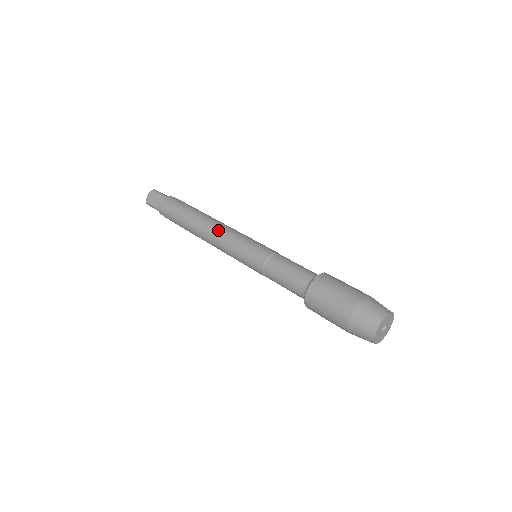
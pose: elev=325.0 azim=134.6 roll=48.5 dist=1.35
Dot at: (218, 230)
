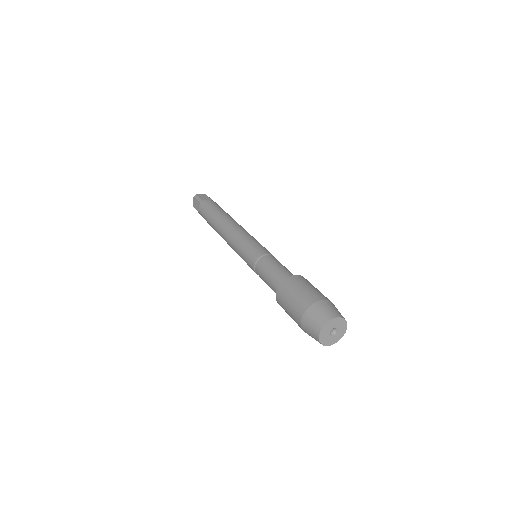
Dot at: (242, 228)
